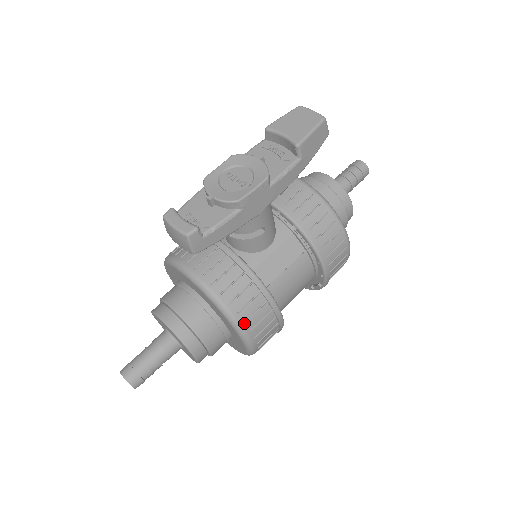
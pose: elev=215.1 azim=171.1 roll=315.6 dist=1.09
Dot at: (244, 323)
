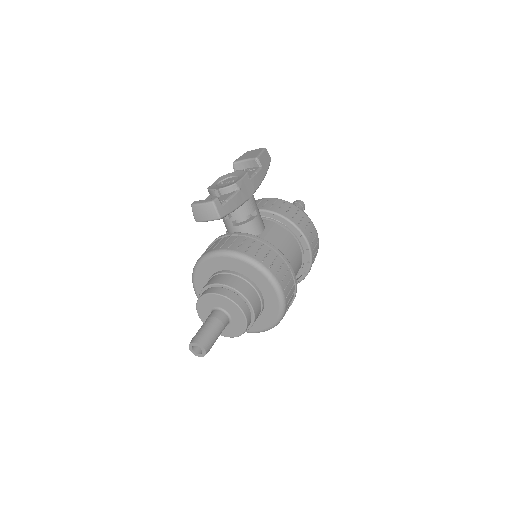
Dot at: (269, 268)
